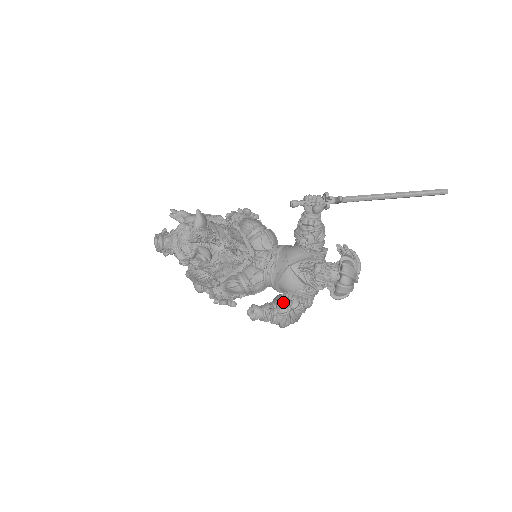
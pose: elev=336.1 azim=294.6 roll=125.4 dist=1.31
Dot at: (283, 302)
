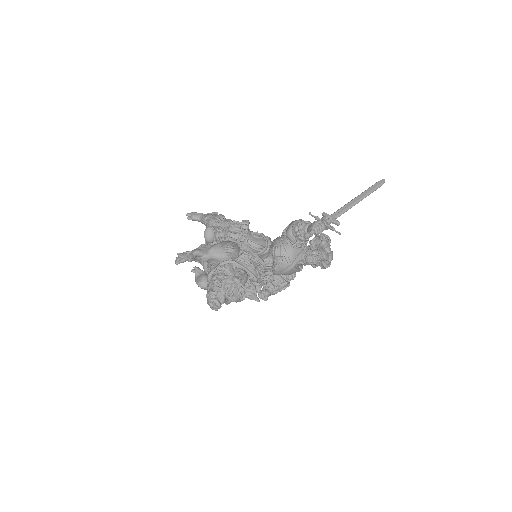
Dot at: (285, 284)
